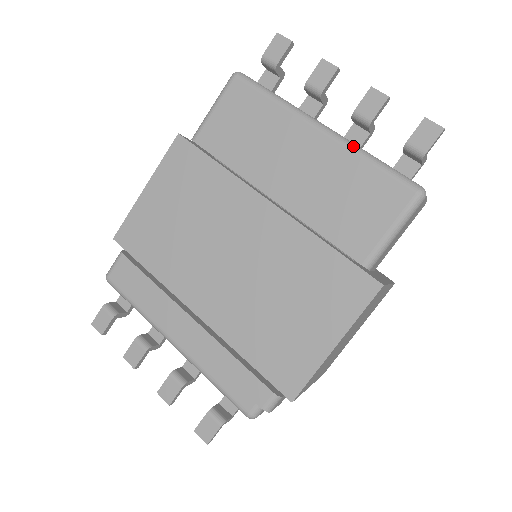
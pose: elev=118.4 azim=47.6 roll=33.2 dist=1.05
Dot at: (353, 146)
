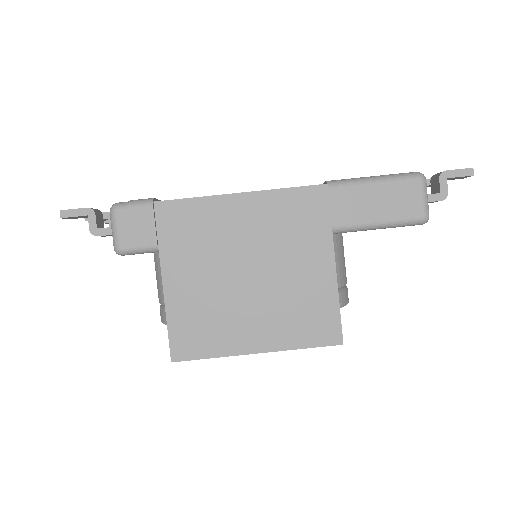
Dot at: occluded
